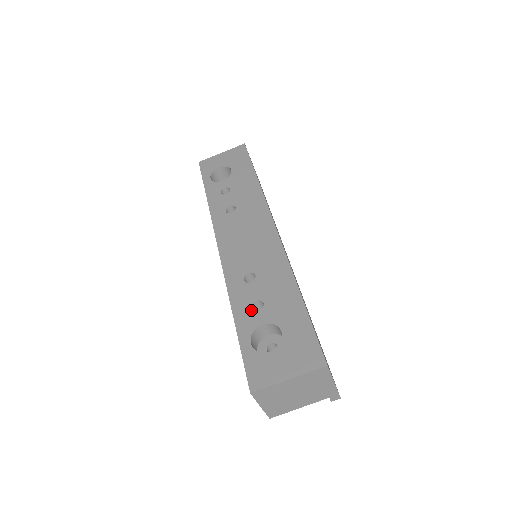
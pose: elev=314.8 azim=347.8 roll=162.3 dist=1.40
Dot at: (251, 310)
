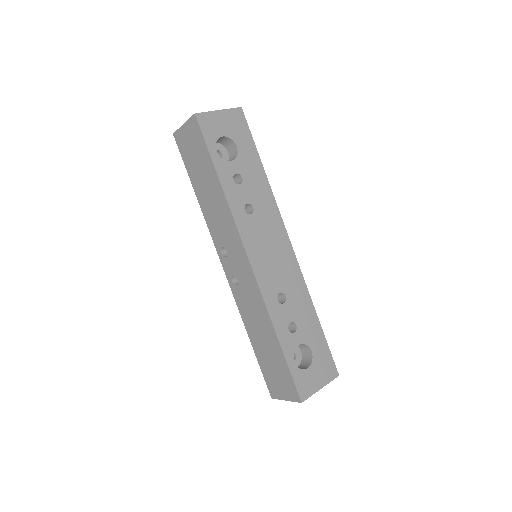
Dot at: (289, 332)
